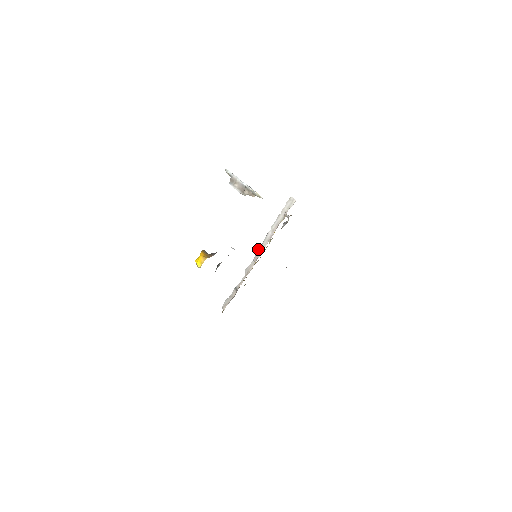
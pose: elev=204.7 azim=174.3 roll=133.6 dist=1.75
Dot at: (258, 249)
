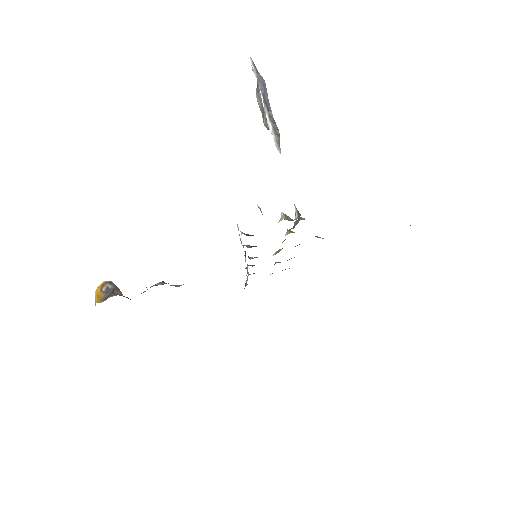
Dot at: occluded
